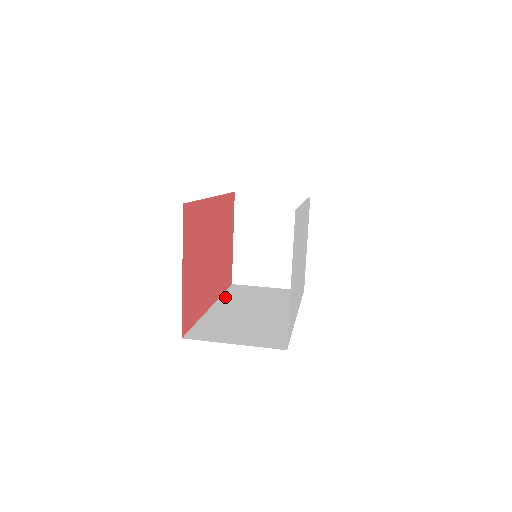
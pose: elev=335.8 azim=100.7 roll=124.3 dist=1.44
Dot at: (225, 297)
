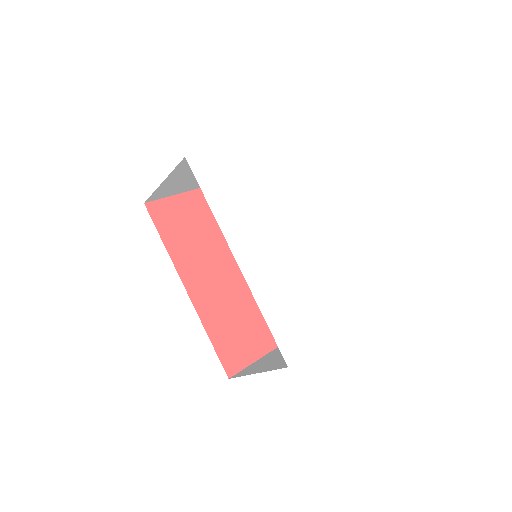
Dot at: occluded
